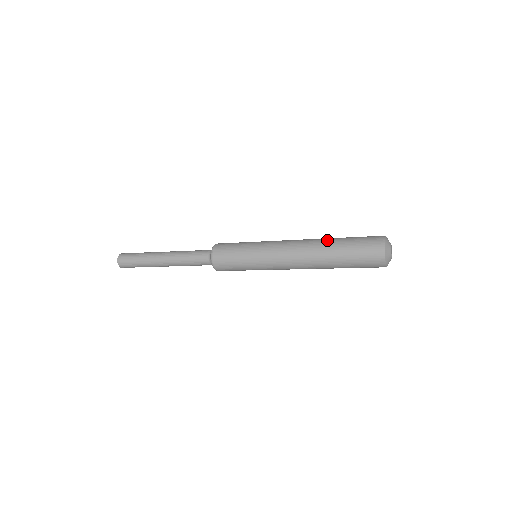
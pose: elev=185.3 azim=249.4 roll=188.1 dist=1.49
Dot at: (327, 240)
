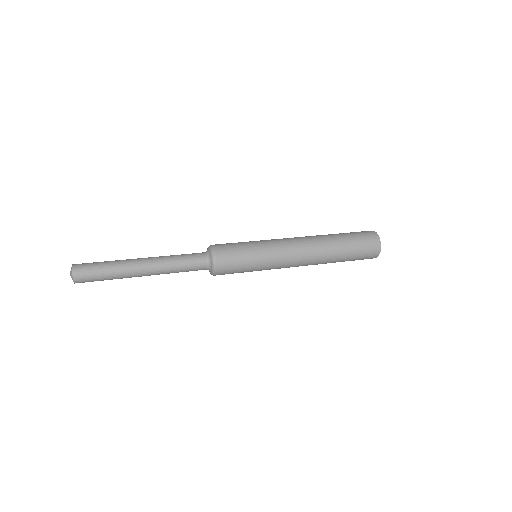
Dot at: (331, 238)
